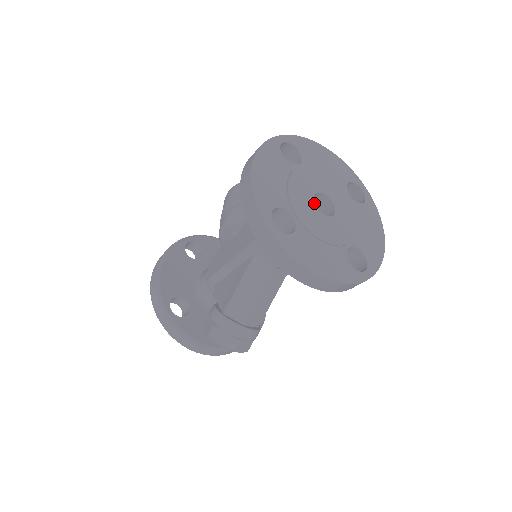
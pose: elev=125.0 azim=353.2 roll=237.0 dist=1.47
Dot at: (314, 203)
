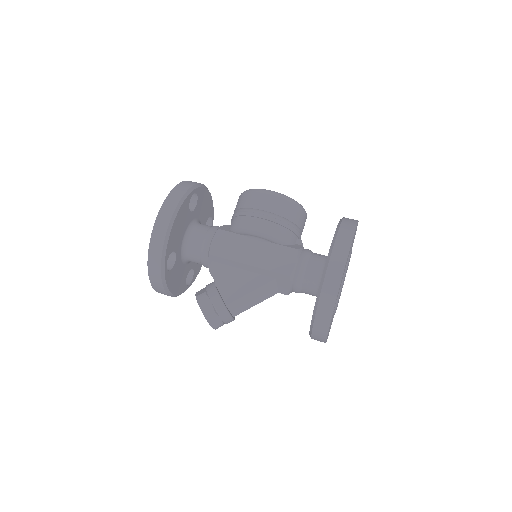
Dot at: occluded
